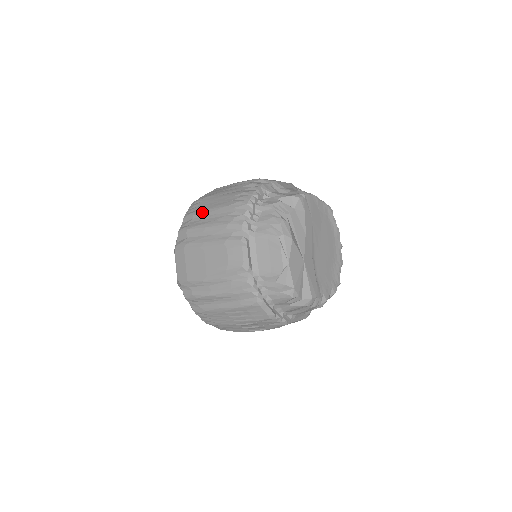
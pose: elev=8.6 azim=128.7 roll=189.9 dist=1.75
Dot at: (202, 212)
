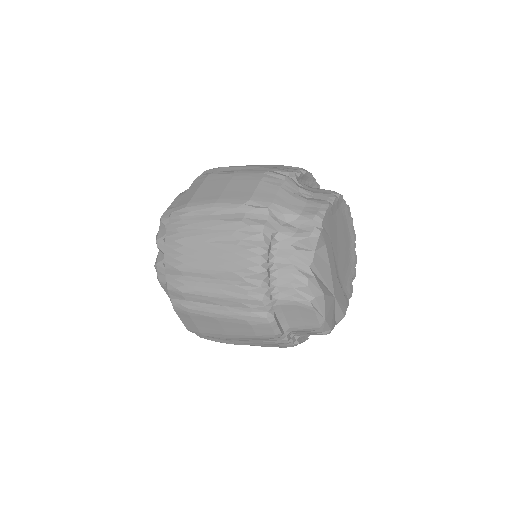
Dot at: (193, 271)
